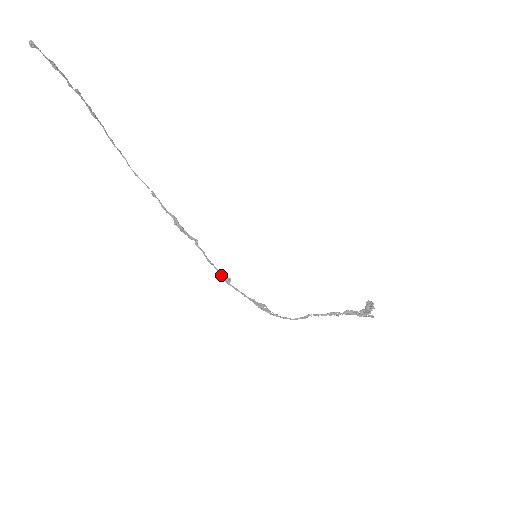
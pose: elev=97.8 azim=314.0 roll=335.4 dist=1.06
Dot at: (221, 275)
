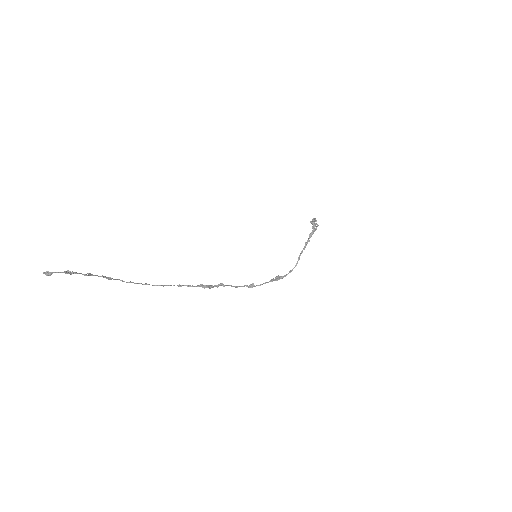
Dot at: (248, 287)
